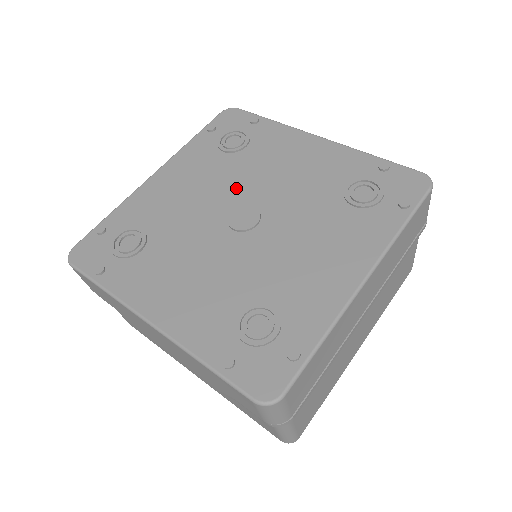
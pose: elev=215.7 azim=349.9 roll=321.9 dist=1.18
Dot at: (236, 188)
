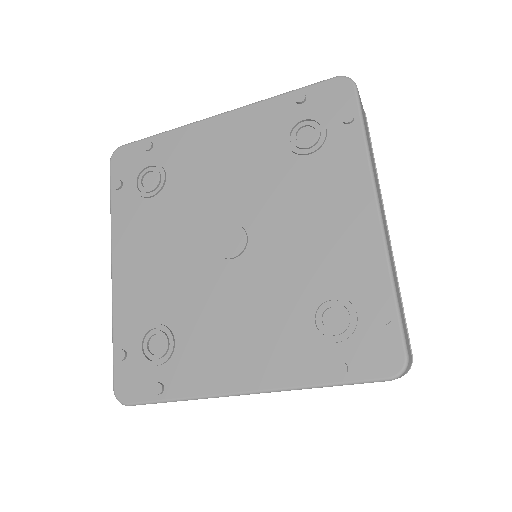
Dot at: (196, 221)
